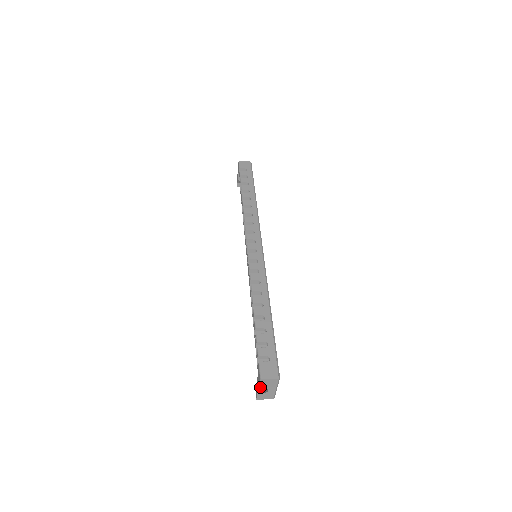
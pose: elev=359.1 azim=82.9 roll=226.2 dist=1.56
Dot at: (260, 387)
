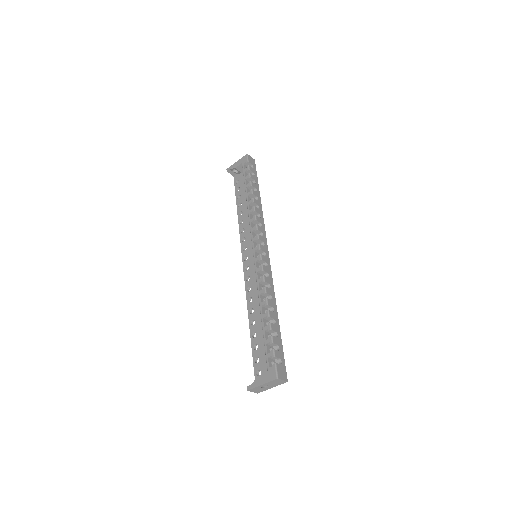
Dot at: (266, 383)
